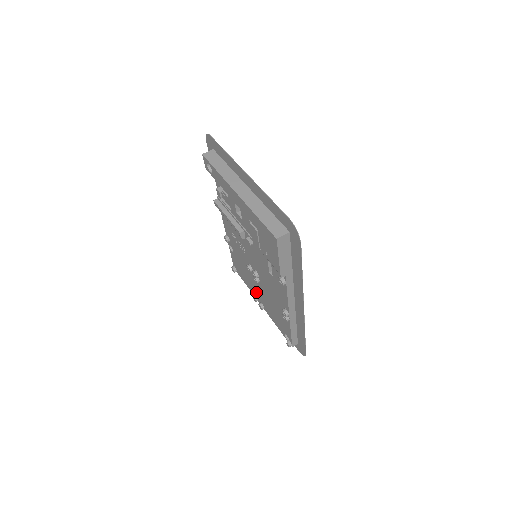
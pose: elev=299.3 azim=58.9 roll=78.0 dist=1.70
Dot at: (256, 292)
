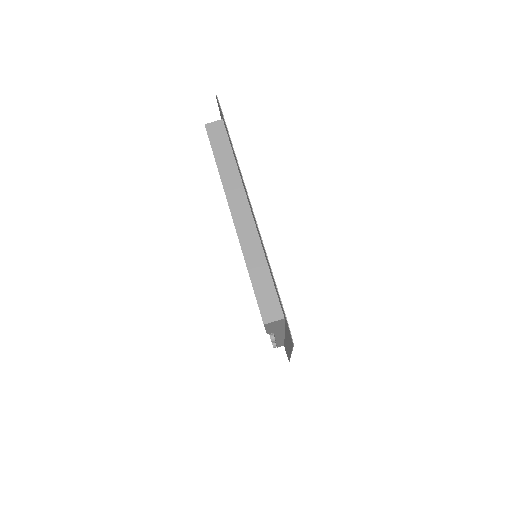
Dot at: occluded
